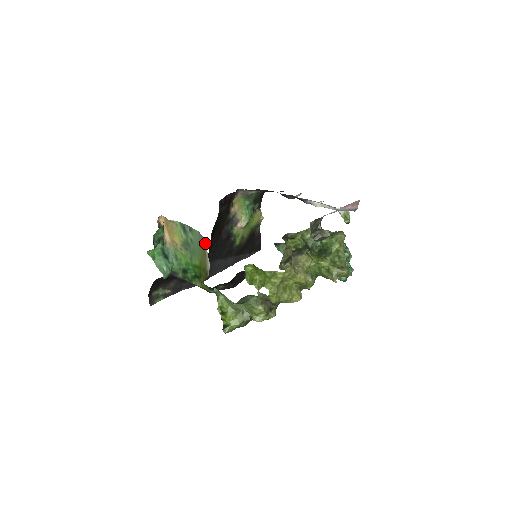
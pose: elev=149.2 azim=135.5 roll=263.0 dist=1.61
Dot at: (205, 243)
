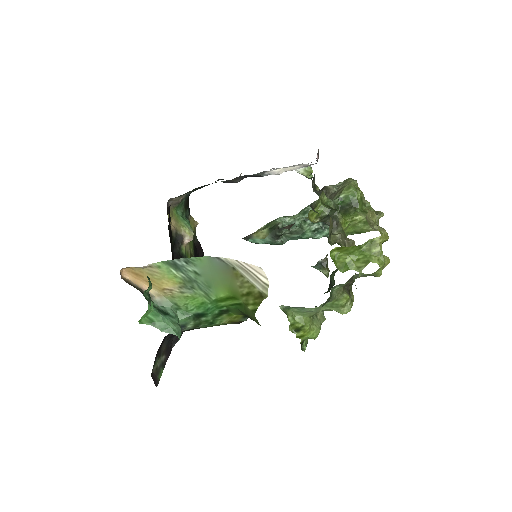
Dot at: (235, 262)
